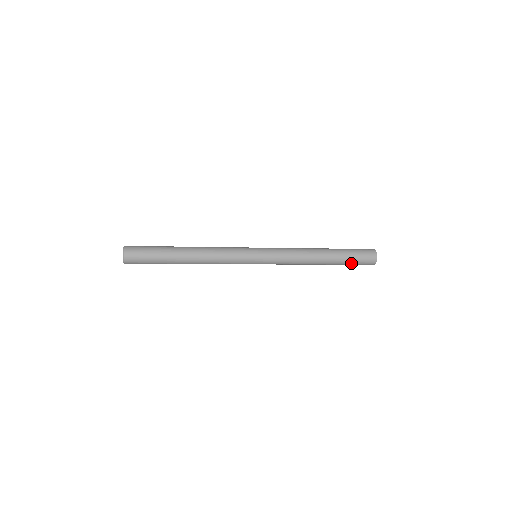
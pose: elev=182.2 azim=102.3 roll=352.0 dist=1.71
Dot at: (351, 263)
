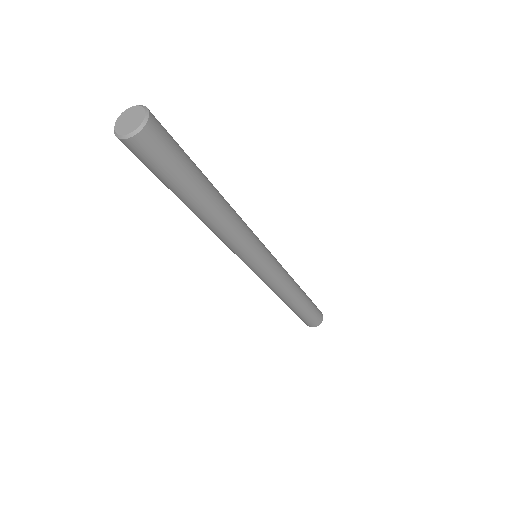
Dot at: (303, 317)
